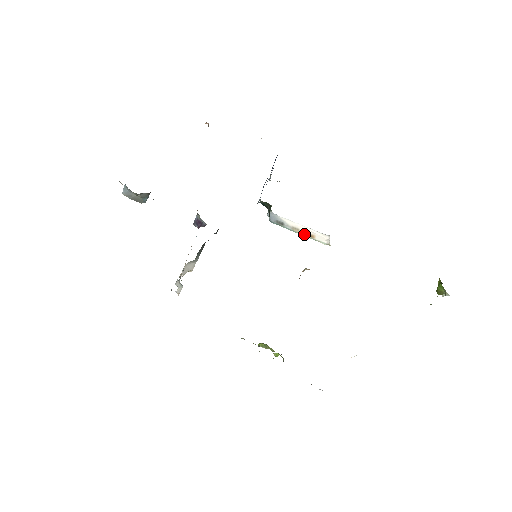
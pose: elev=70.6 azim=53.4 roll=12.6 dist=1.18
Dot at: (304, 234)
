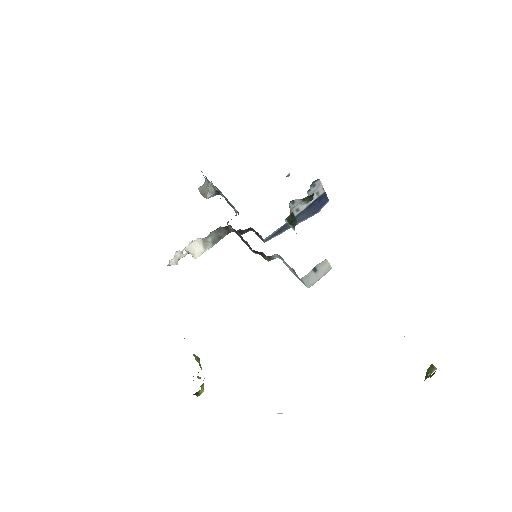
Dot at: occluded
